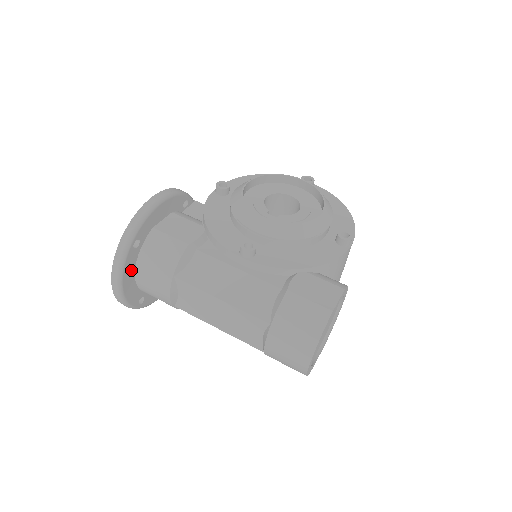
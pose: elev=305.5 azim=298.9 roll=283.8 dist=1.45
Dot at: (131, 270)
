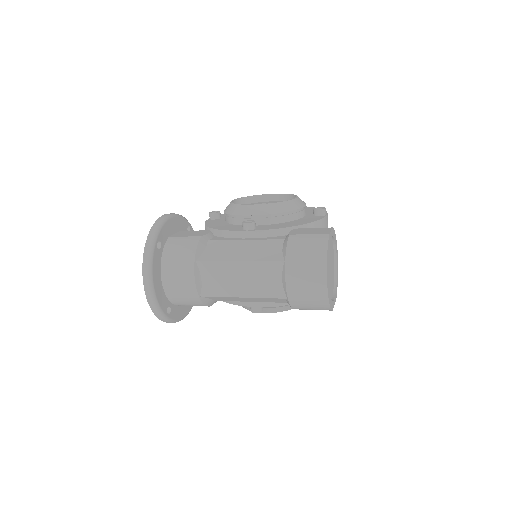
Dot at: (158, 270)
